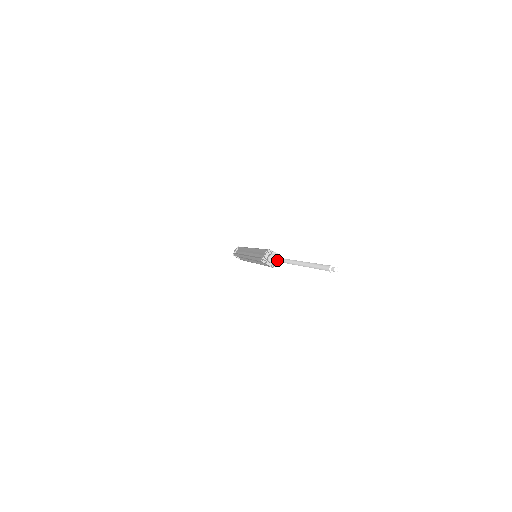
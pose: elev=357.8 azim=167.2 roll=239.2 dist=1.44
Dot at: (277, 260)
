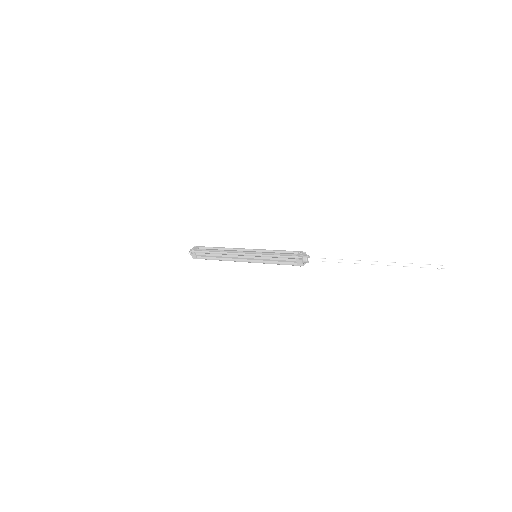
Dot at: (325, 259)
